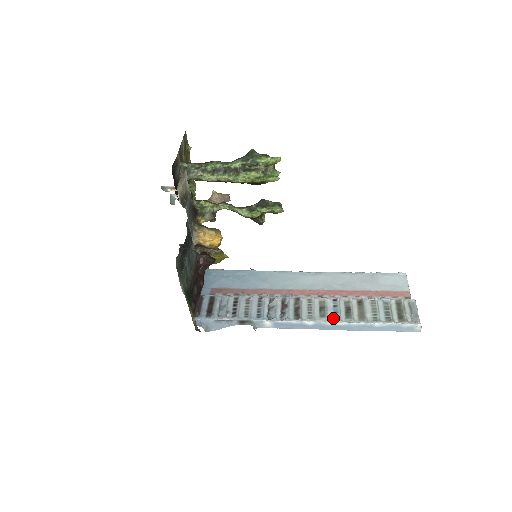
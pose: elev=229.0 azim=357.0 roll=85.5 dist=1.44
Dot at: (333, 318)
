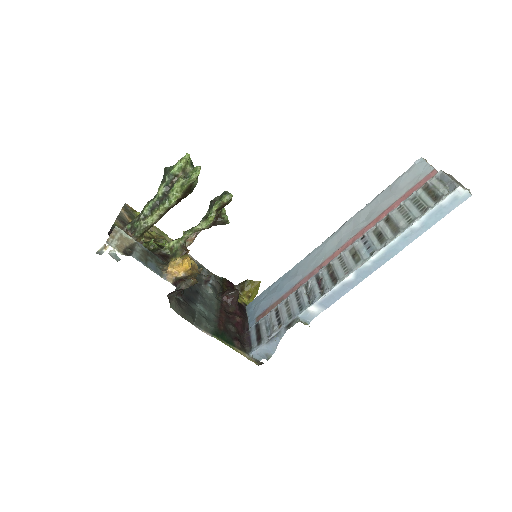
Dot at: (368, 255)
